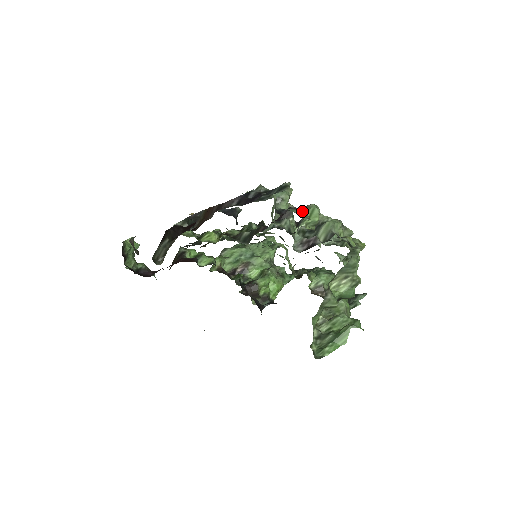
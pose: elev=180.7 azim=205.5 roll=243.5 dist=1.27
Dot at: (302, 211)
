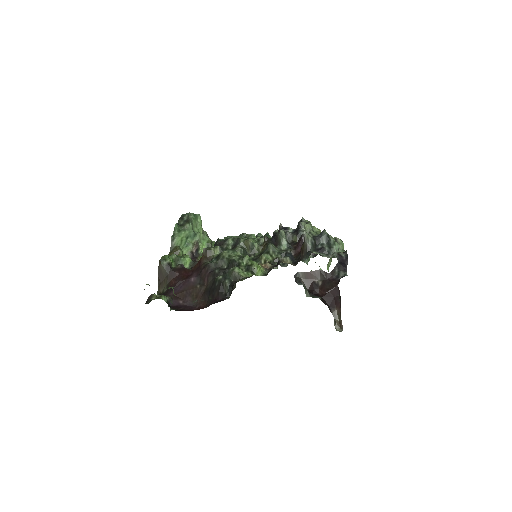
Dot at: (341, 249)
